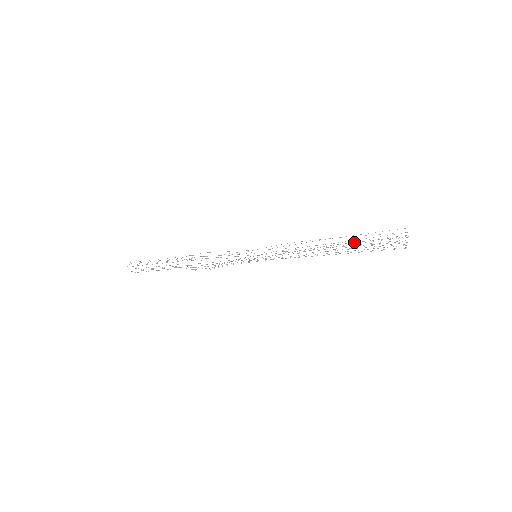
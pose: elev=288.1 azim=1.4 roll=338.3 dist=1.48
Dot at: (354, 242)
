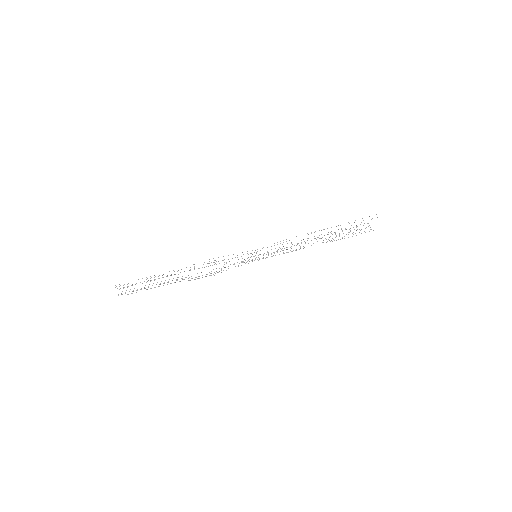
Dot at: (335, 232)
